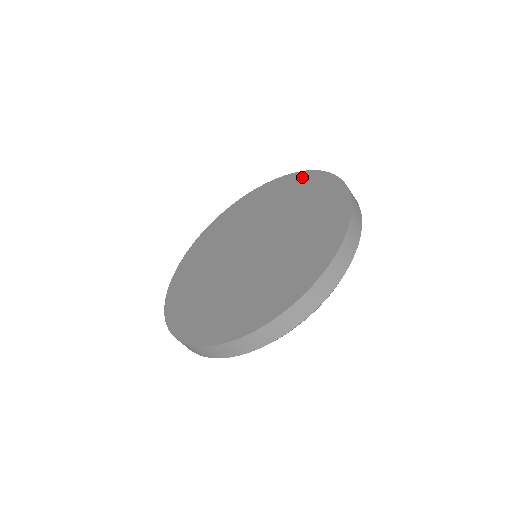
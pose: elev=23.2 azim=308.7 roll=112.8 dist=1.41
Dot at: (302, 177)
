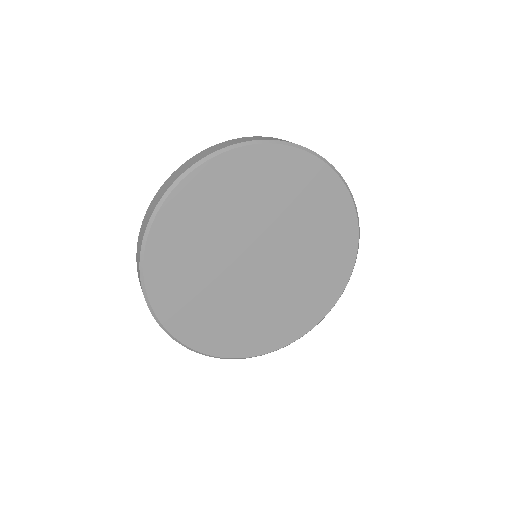
Dot at: occluded
